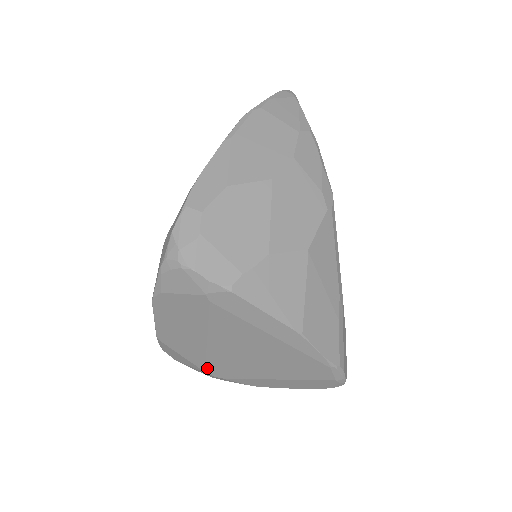
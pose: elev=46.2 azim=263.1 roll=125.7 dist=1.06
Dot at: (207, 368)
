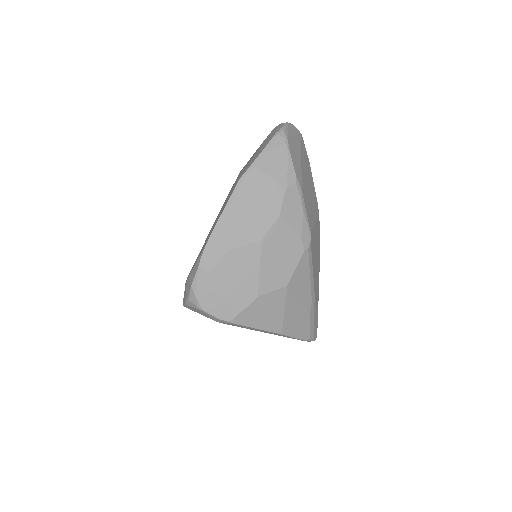
Dot at: occluded
